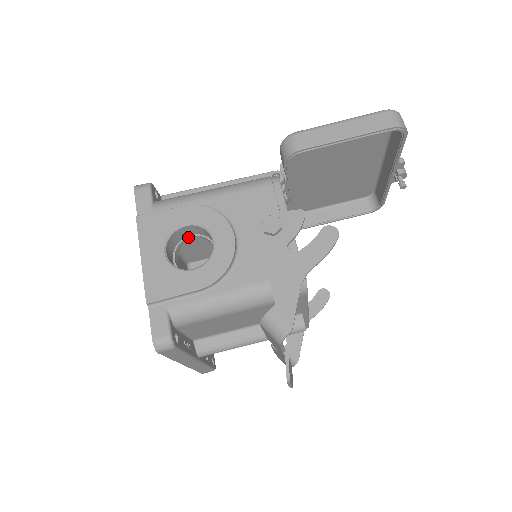
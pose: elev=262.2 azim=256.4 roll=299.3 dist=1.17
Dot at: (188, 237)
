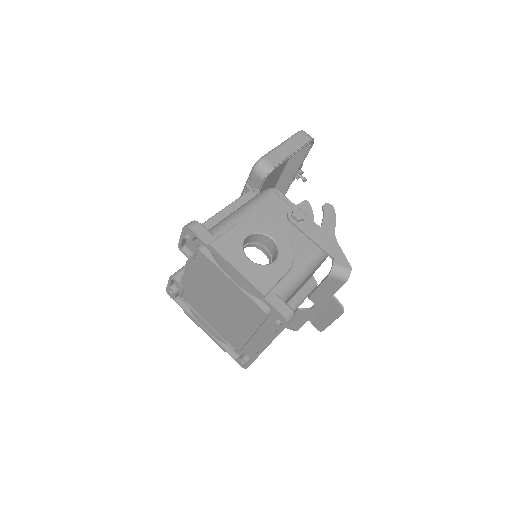
Dot at: occluded
